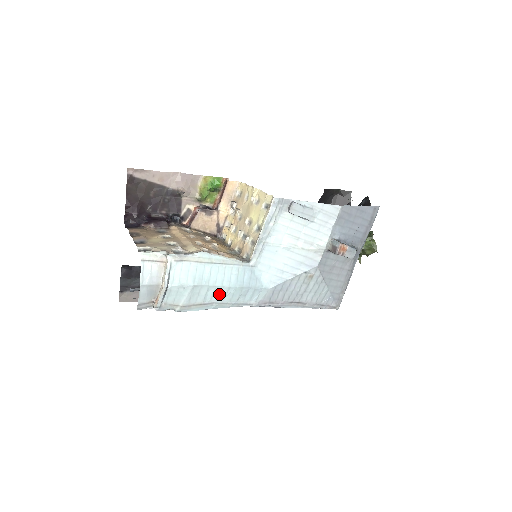
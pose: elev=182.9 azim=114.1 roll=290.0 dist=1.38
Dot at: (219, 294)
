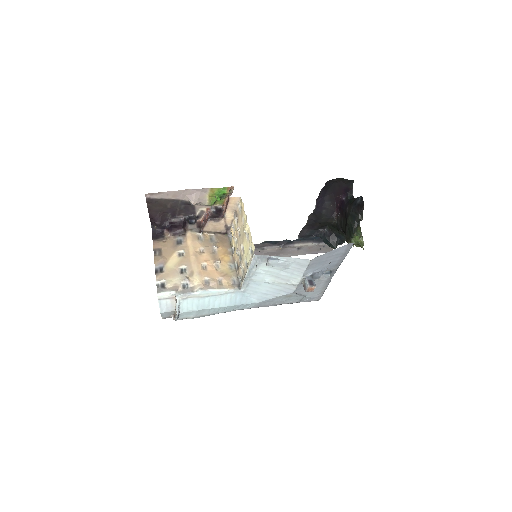
Dot at: (218, 310)
